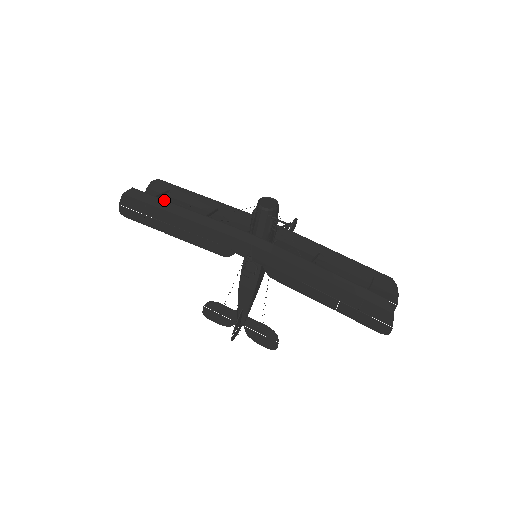
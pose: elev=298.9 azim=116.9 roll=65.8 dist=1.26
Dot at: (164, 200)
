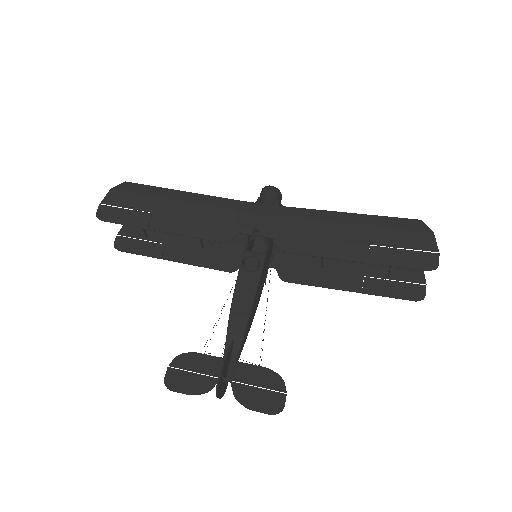
Dot at: (161, 187)
